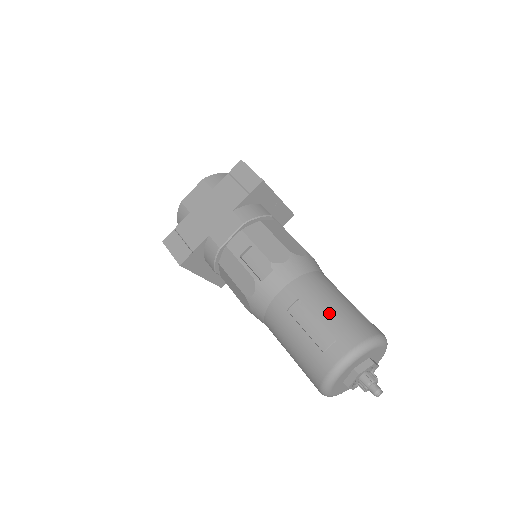
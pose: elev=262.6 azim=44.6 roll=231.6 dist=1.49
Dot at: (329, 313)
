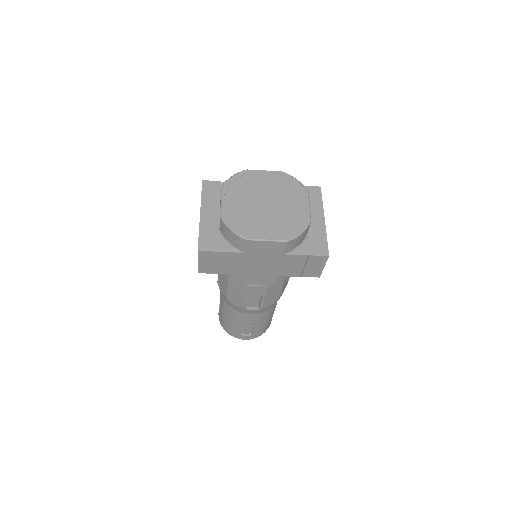
Dot at: (261, 326)
